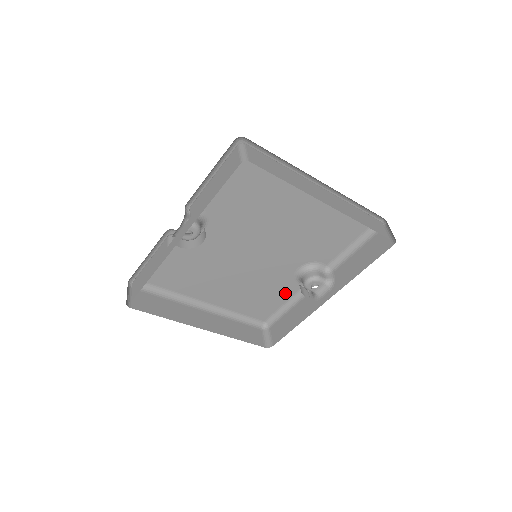
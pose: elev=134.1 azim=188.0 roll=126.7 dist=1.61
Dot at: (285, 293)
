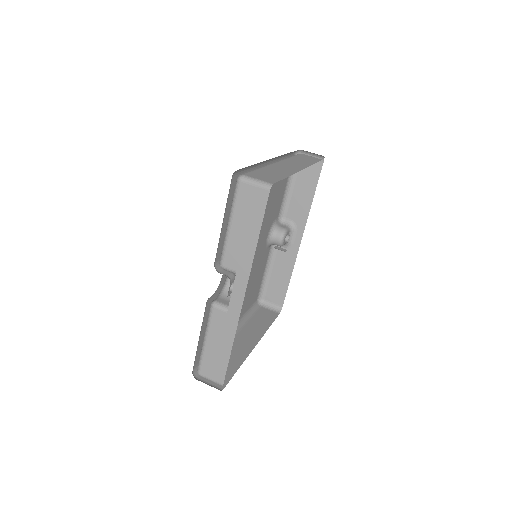
Dot at: (263, 265)
